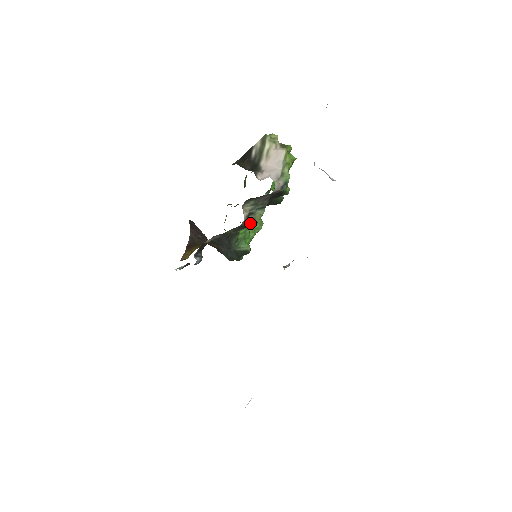
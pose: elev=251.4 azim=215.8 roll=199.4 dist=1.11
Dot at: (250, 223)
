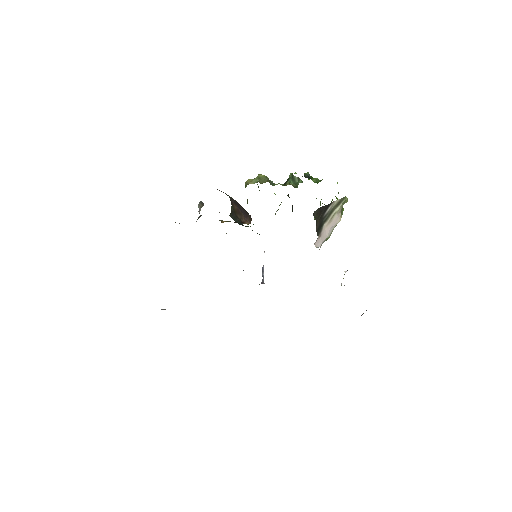
Dot at: occluded
